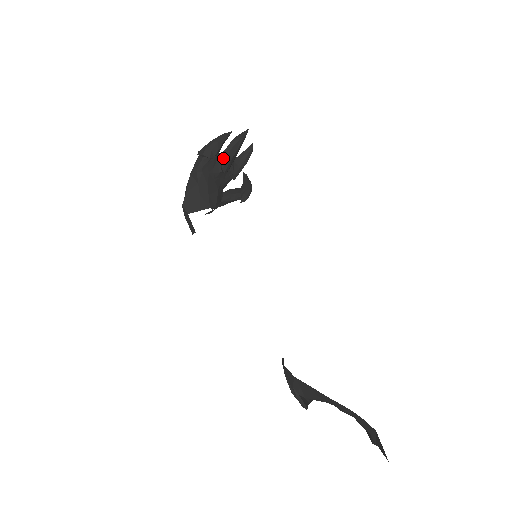
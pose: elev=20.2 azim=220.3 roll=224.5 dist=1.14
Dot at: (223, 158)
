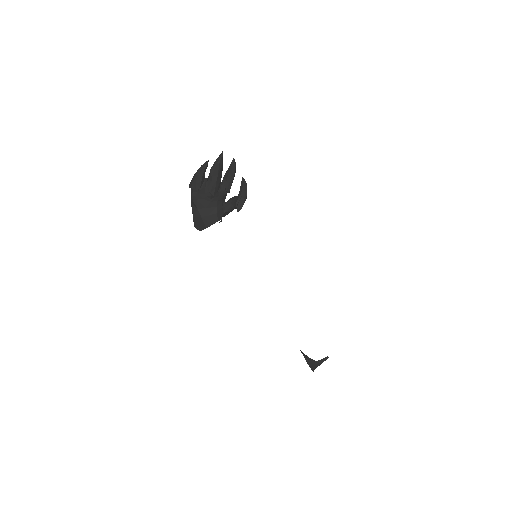
Dot at: (209, 184)
